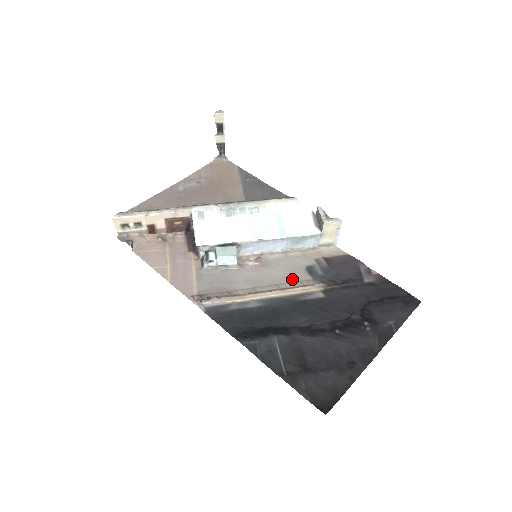
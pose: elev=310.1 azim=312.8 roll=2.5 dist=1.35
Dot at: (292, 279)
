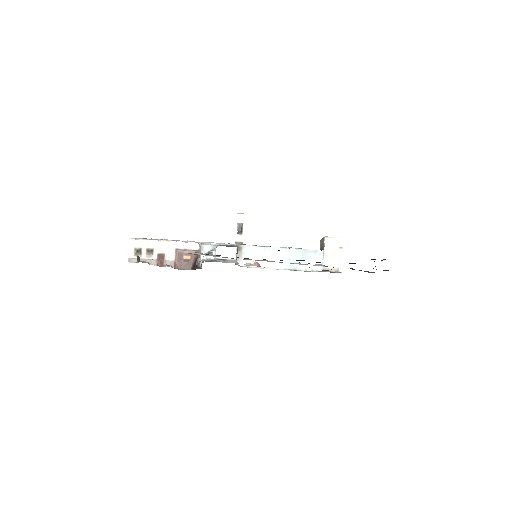
Dot at: occluded
